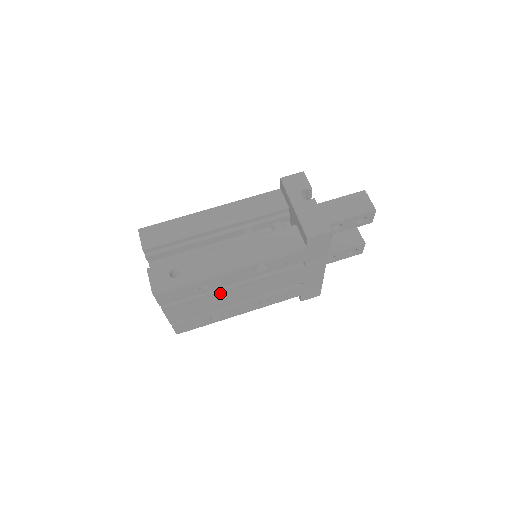
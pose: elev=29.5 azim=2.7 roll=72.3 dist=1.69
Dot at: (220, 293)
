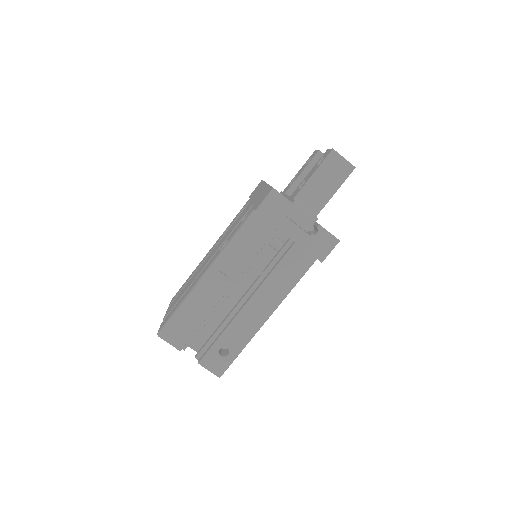
Dot at: occluded
